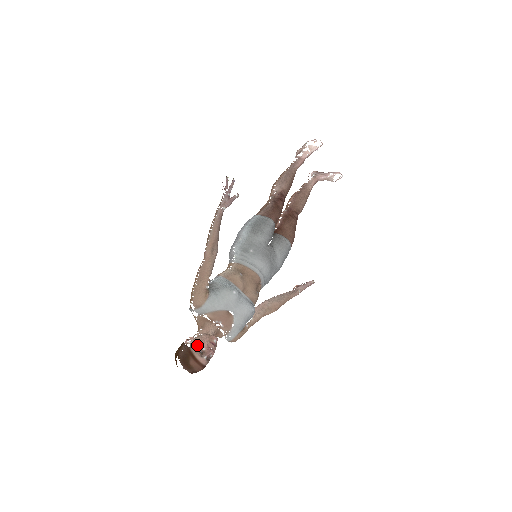
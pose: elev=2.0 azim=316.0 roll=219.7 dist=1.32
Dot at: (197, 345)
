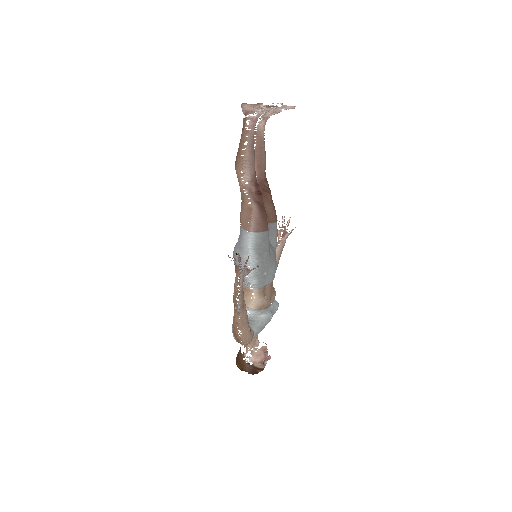
Dot at: (259, 362)
